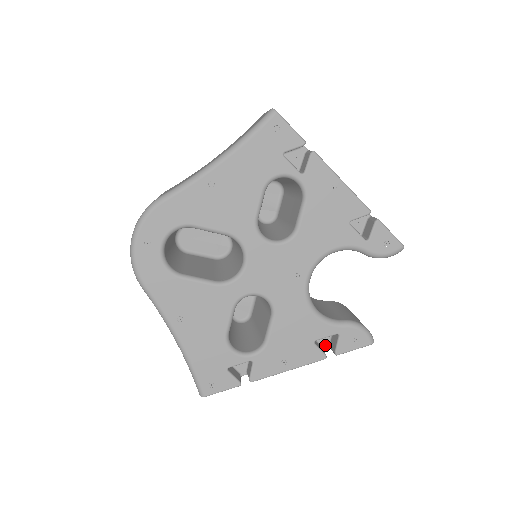
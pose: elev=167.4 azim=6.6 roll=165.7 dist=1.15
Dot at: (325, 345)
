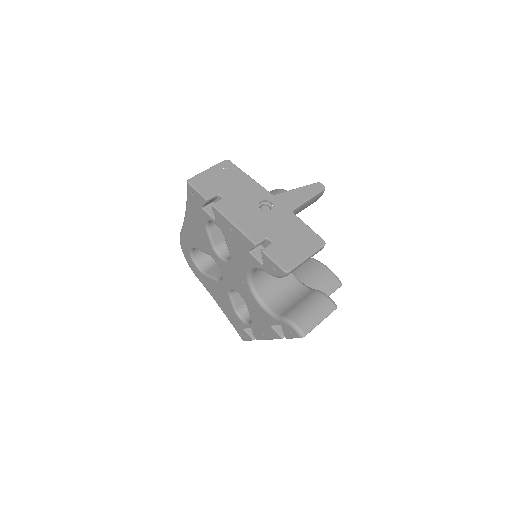
Dot at: occluded
